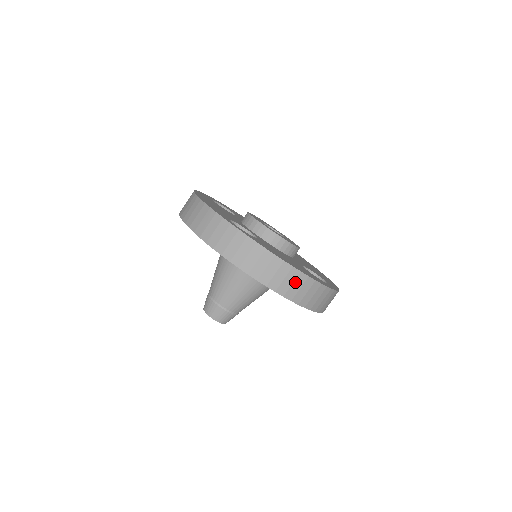
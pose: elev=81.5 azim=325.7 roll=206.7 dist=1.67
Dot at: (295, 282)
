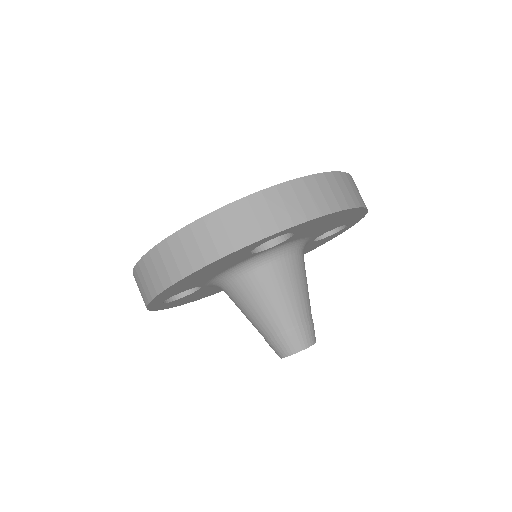
Dot at: (351, 186)
